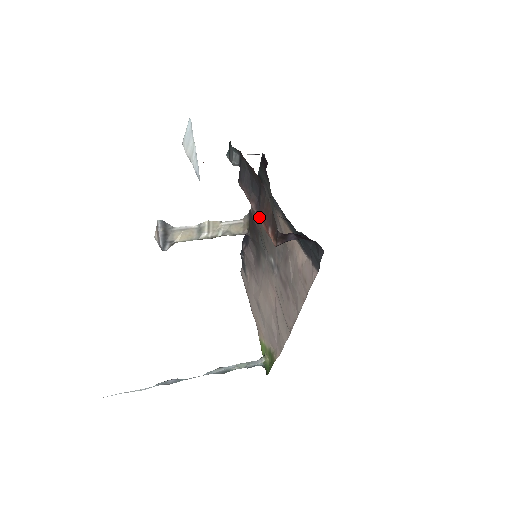
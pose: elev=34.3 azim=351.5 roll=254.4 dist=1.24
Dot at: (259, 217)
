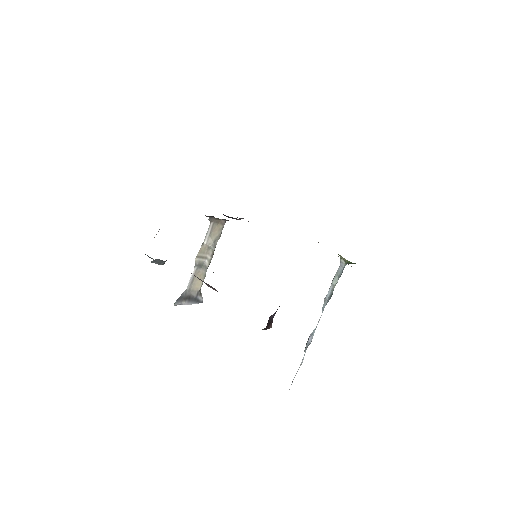
Dot at: occluded
